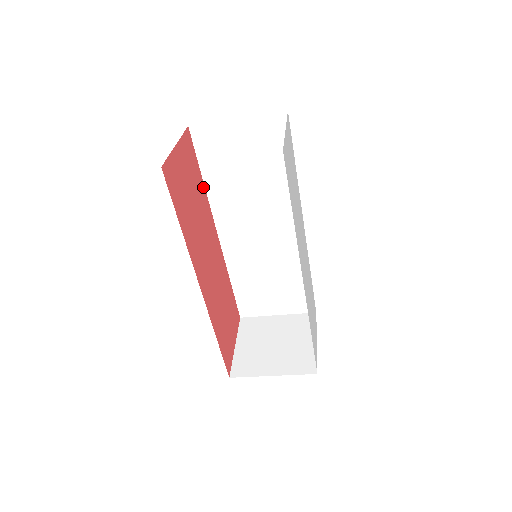
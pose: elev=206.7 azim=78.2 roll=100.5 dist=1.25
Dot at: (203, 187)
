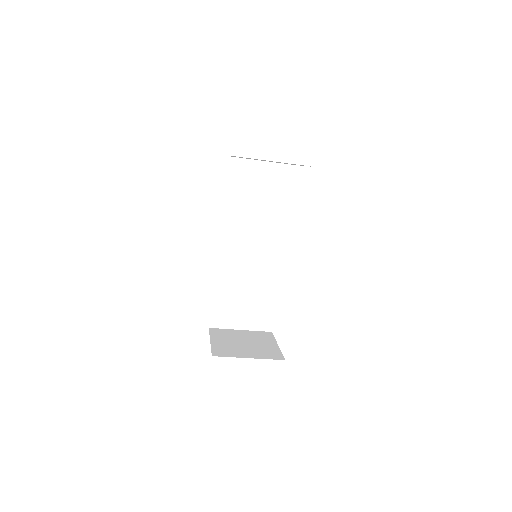
Dot at: (223, 202)
